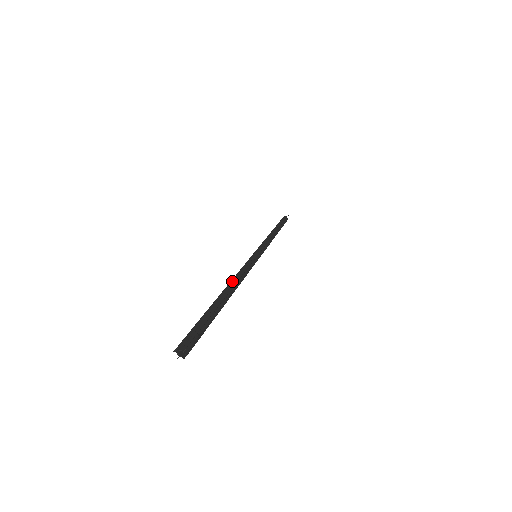
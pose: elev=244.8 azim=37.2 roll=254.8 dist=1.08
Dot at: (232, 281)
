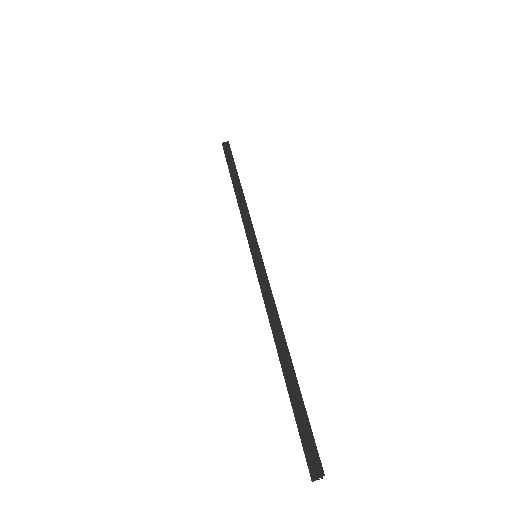
Dot at: (275, 328)
